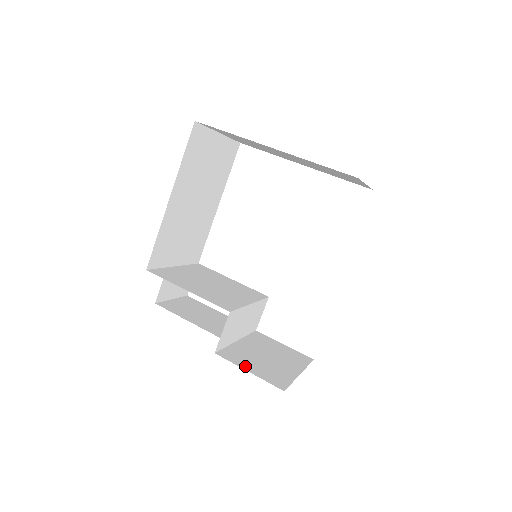
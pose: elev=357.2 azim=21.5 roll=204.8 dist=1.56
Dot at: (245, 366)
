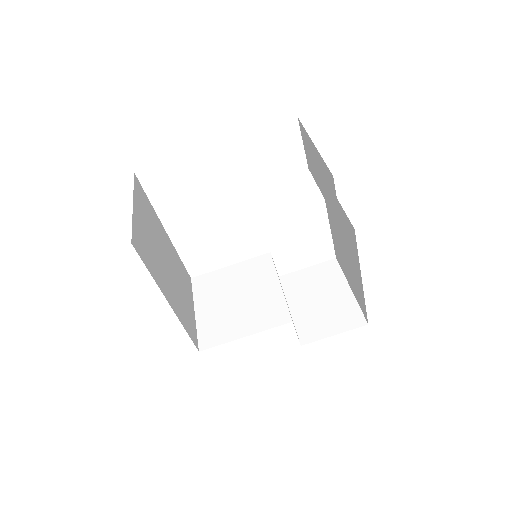
Dot at: (326, 332)
